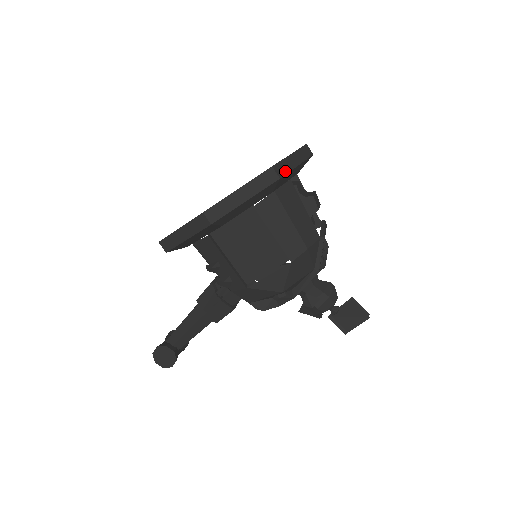
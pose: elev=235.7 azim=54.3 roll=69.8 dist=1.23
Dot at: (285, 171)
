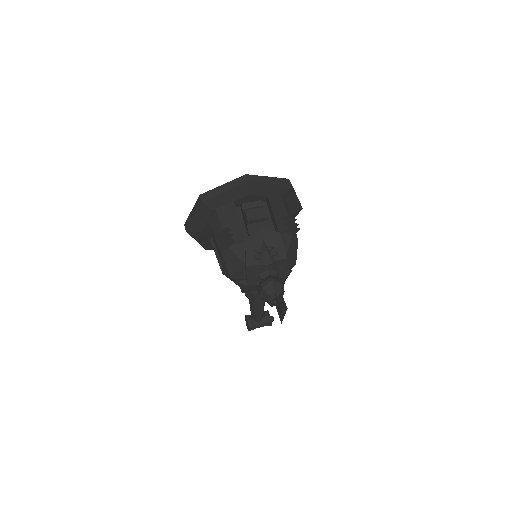
Dot at: (210, 196)
